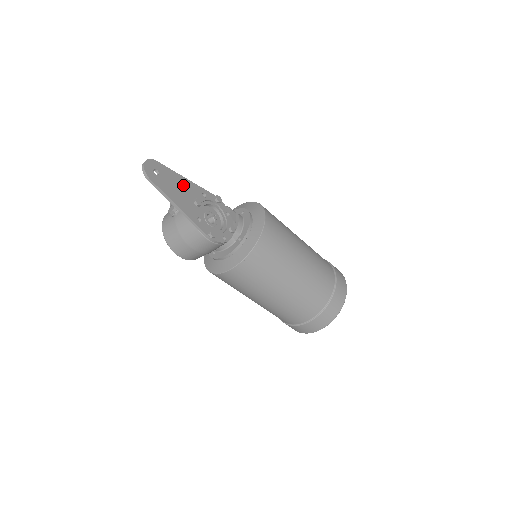
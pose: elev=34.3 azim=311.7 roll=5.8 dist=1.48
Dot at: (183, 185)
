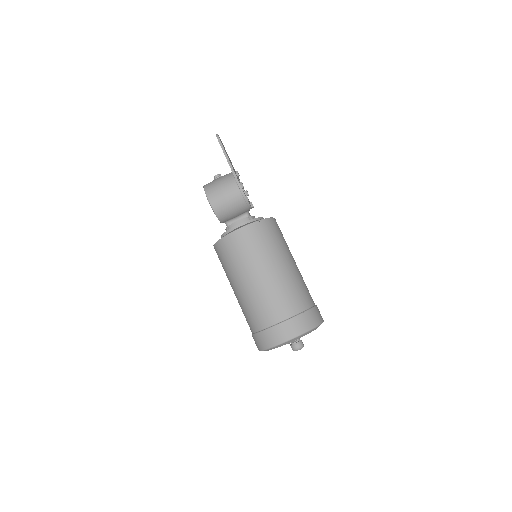
Dot at: occluded
